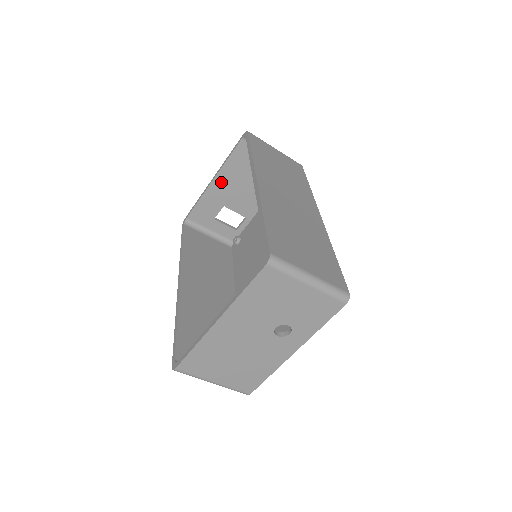
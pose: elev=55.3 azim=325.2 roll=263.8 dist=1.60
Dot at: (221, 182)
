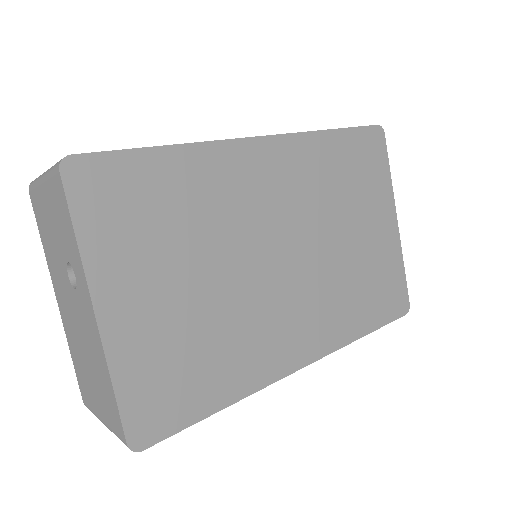
Dot at: occluded
